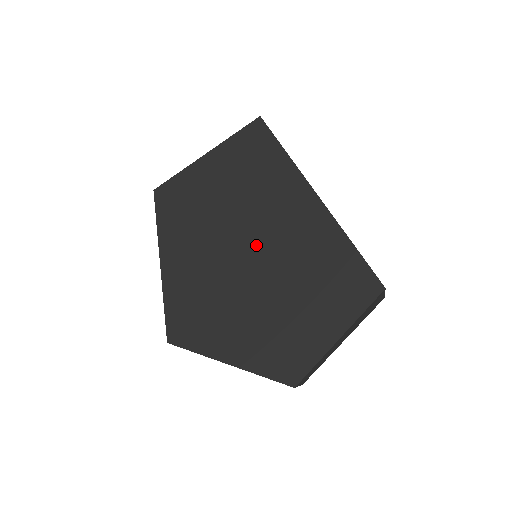
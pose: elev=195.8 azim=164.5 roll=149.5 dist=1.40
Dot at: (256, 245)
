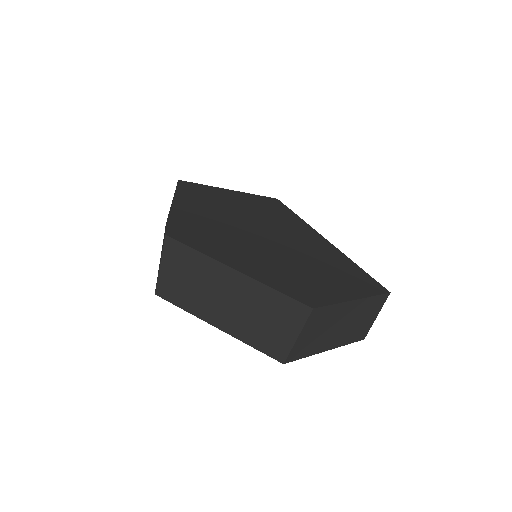
Dot at: (272, 233)
